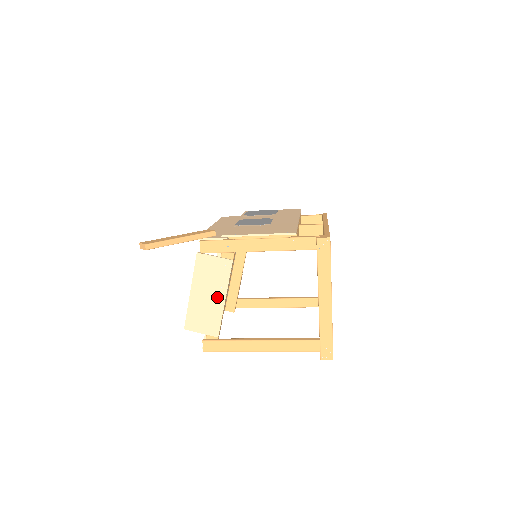
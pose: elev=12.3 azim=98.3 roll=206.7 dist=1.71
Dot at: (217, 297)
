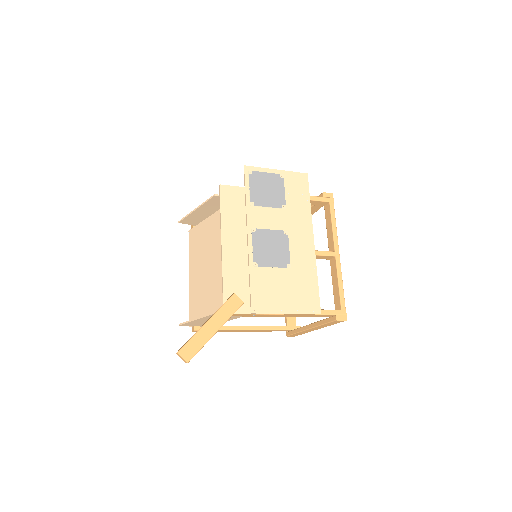
Dot at: occluded
